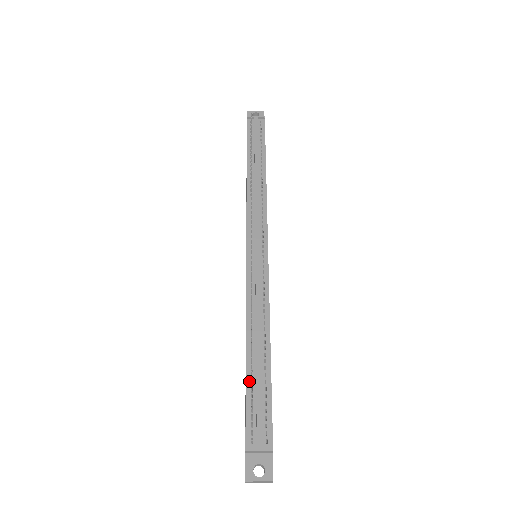
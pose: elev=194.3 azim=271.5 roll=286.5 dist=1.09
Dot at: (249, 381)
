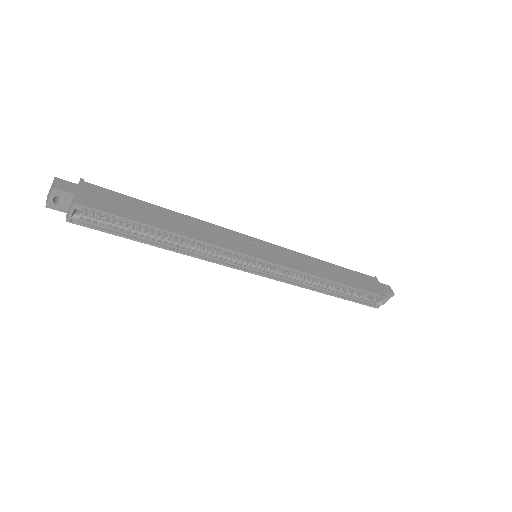
Dot at: occluded
